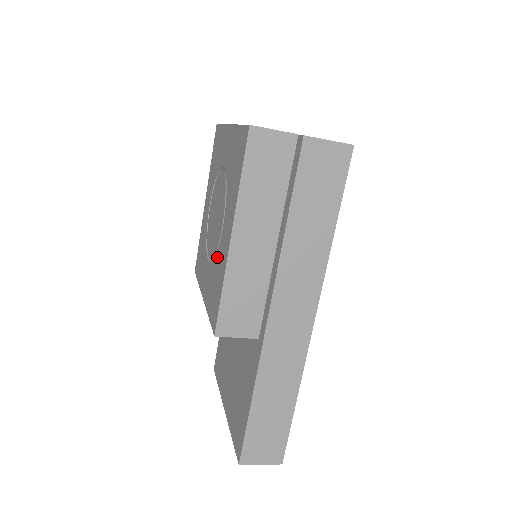
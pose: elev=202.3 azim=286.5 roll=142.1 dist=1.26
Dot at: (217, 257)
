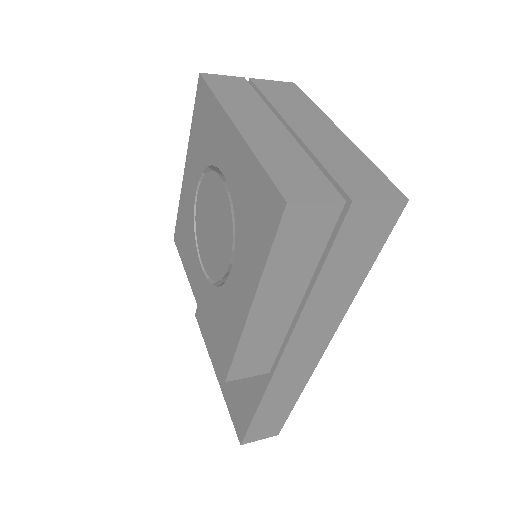
Dot at: (222, 293)
